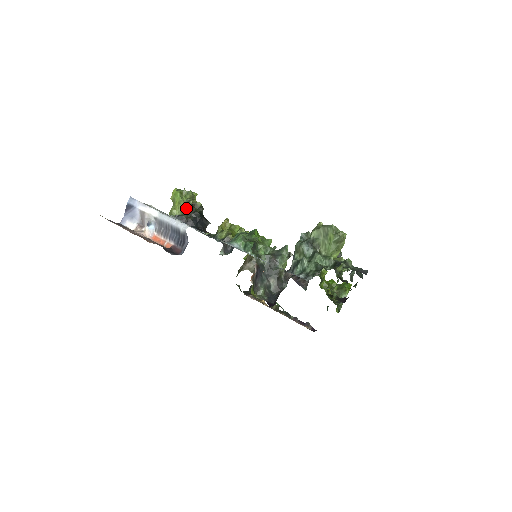
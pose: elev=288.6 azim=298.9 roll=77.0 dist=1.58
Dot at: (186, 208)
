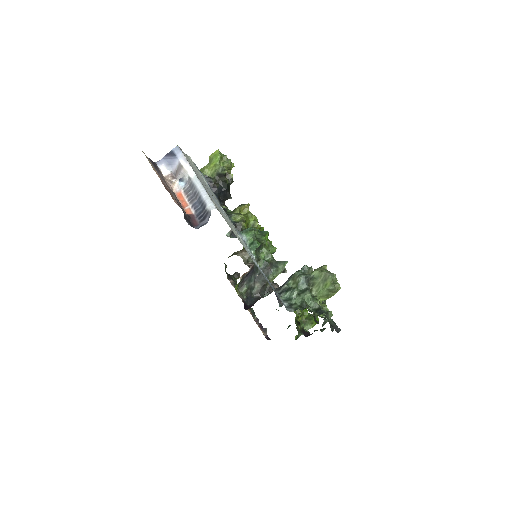
Dot at: (218, 174)
